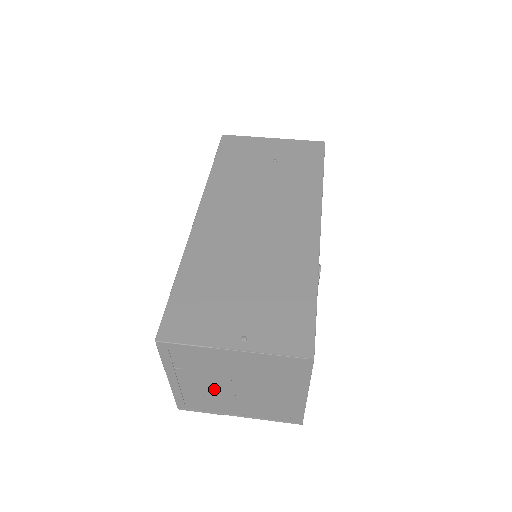
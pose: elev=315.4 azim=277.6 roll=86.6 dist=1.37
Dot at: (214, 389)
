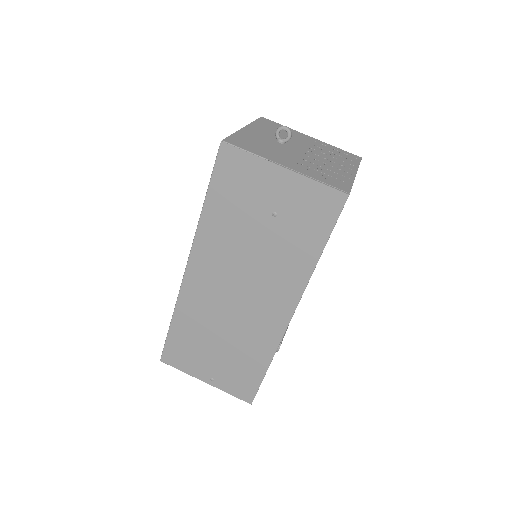
Dot at: occluded
